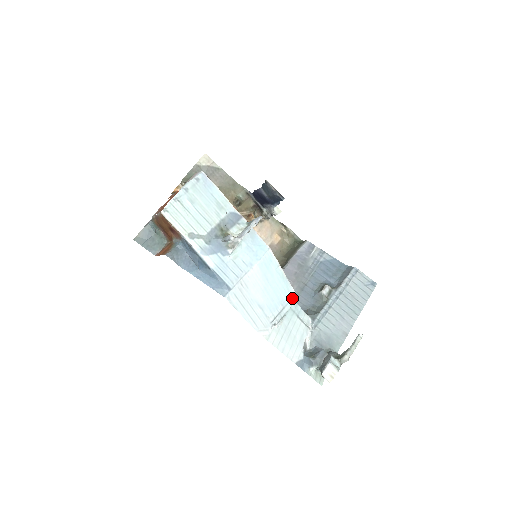
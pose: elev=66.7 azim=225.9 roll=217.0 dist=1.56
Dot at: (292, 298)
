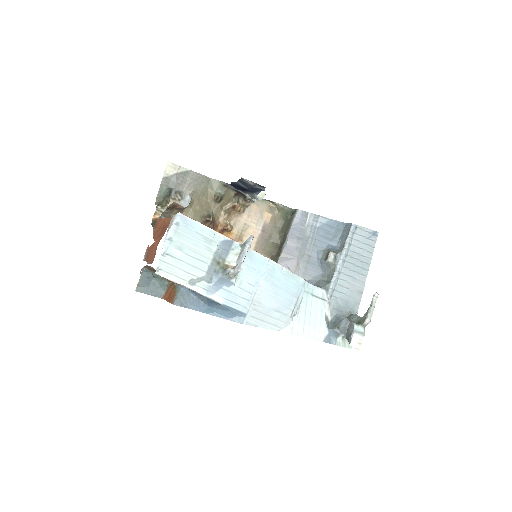
Dot at: (303, 286)
